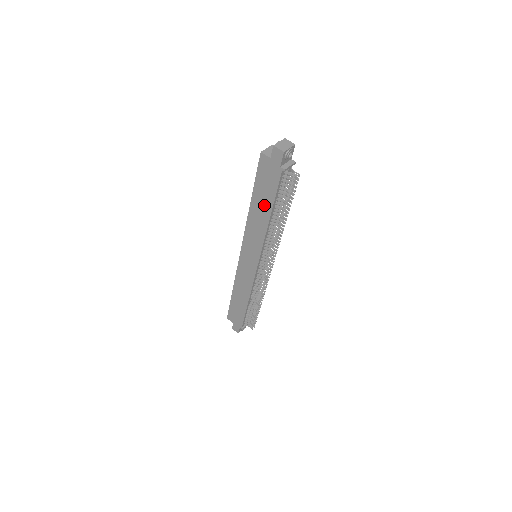
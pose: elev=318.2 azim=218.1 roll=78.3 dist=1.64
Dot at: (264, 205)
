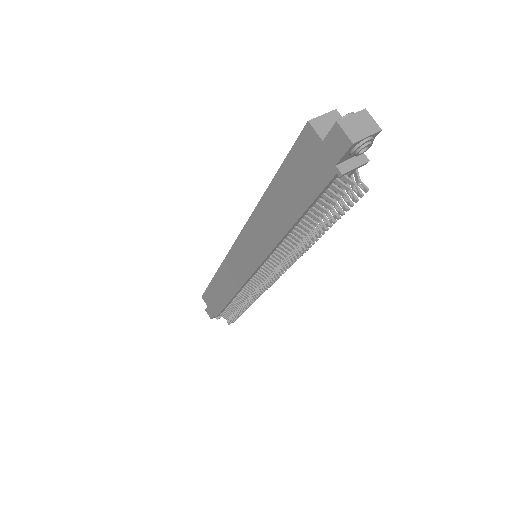
Dot at: (286, 207)
